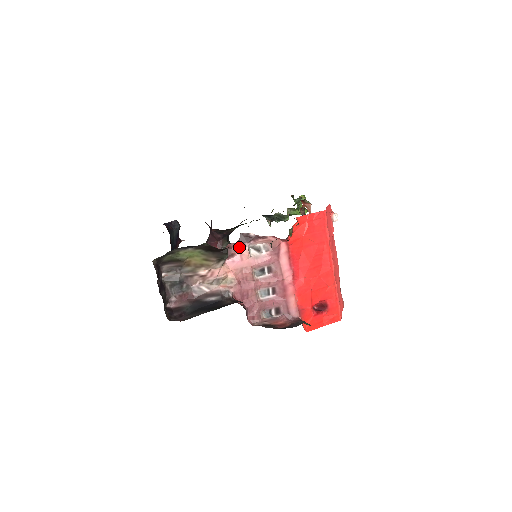
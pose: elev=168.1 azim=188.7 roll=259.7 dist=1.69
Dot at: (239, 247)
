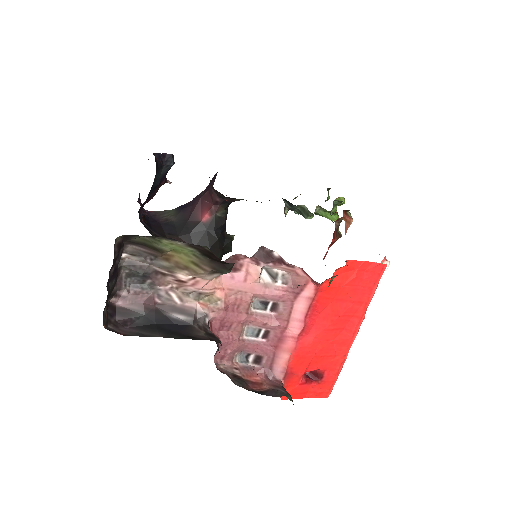
Dot at: (250, 263)
